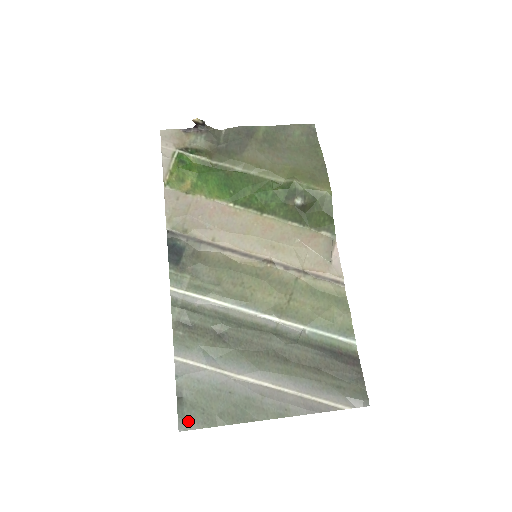
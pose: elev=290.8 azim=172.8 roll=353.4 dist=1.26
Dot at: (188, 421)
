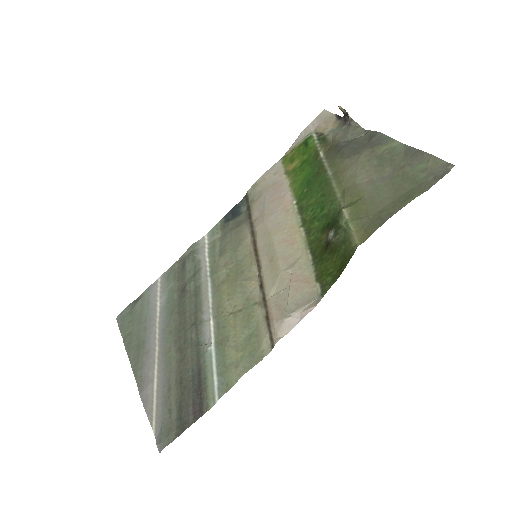
Dot at: (123, 318)
